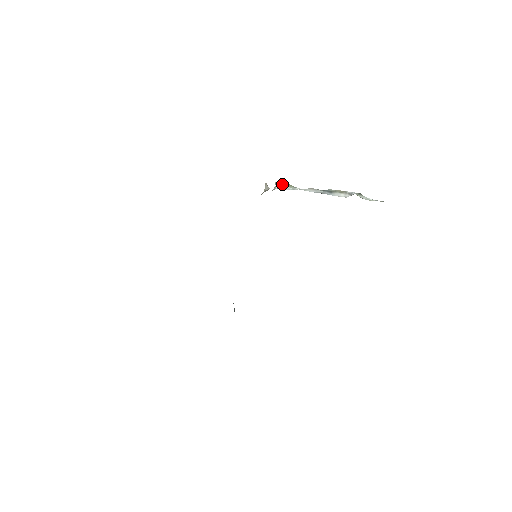
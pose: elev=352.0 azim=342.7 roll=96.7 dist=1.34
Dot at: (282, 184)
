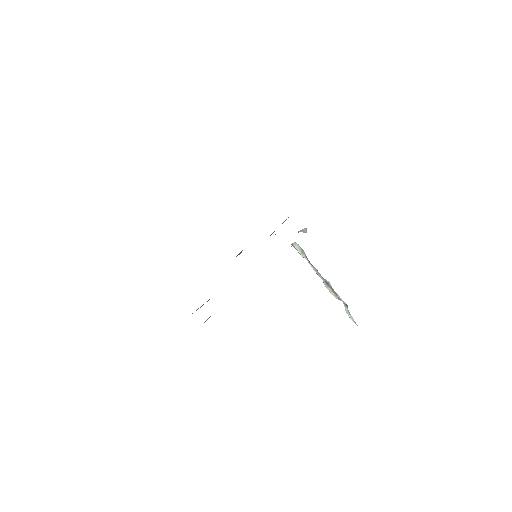
Dot at: (299, 247)
